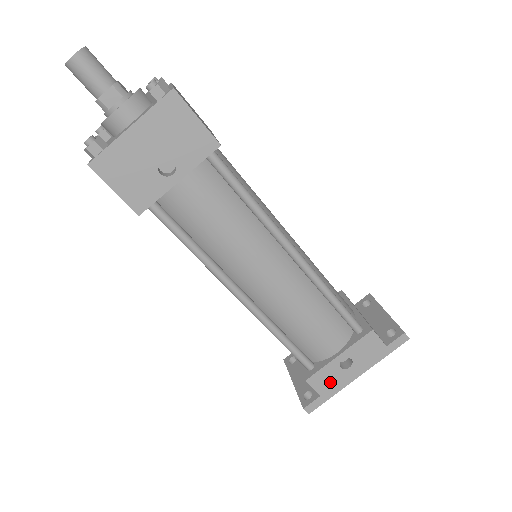
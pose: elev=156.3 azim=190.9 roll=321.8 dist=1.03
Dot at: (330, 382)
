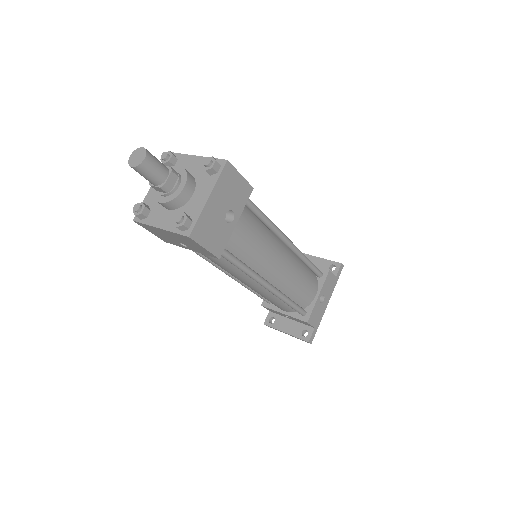
Dot at: (317, 316)
